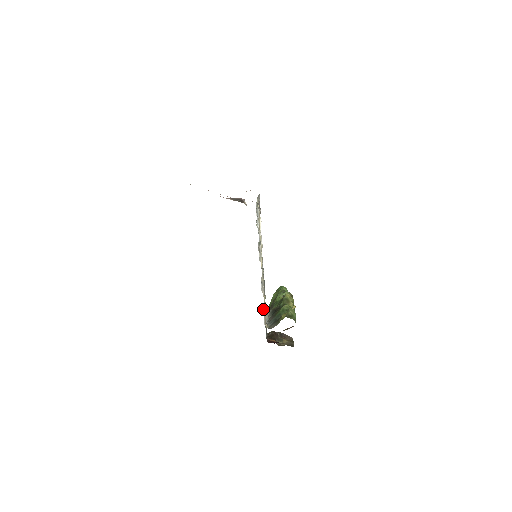
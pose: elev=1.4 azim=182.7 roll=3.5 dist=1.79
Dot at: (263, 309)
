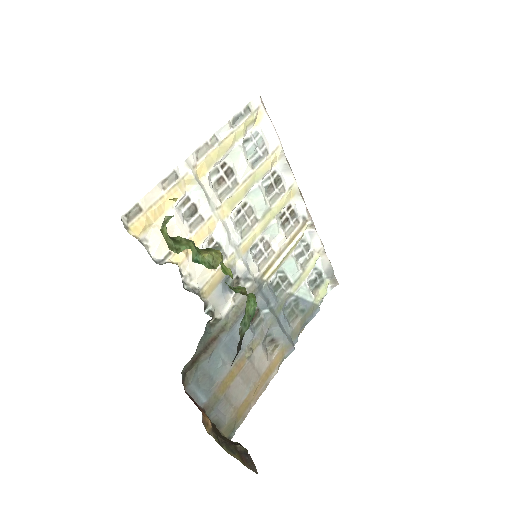
Dot at: (209, 322)
